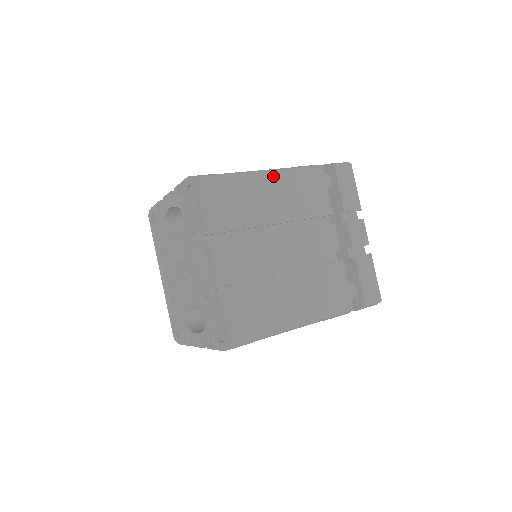
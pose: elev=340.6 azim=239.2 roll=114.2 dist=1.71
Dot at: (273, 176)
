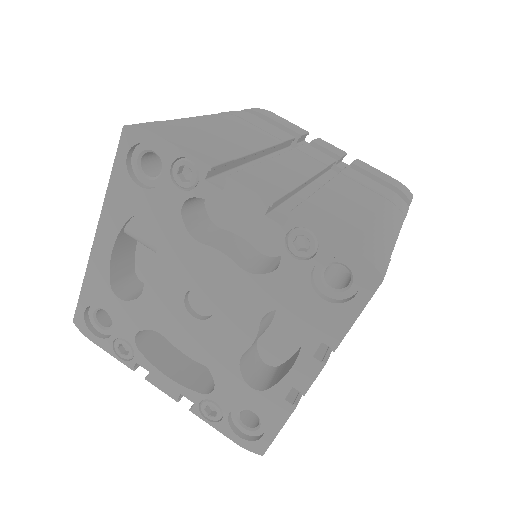
Dot at: occluded
